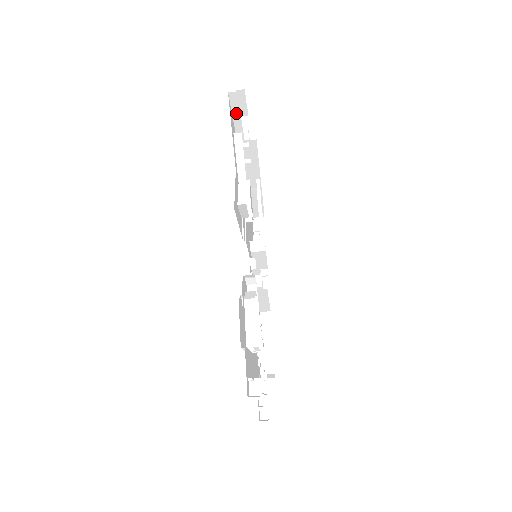
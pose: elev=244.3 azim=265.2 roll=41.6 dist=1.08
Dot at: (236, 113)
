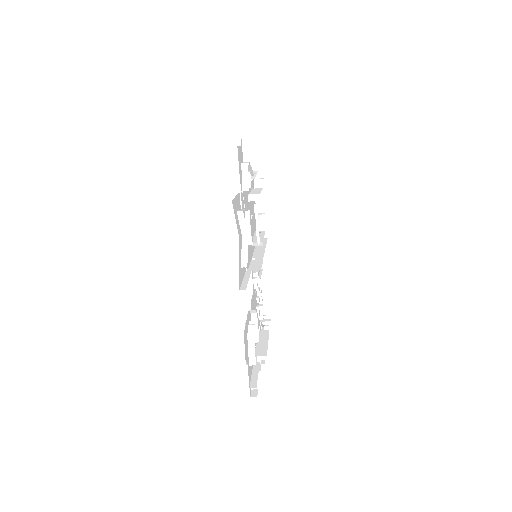
Dot at: occluded
